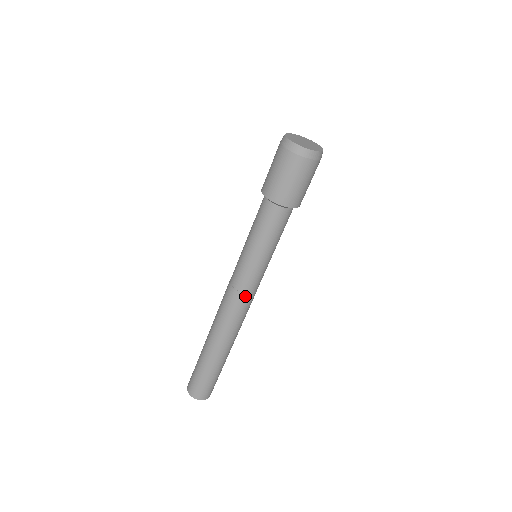
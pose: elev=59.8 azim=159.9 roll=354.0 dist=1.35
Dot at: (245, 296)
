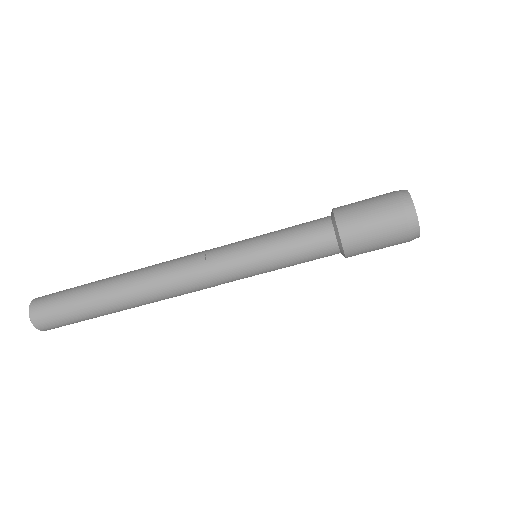
Dot at: (210, 284)
